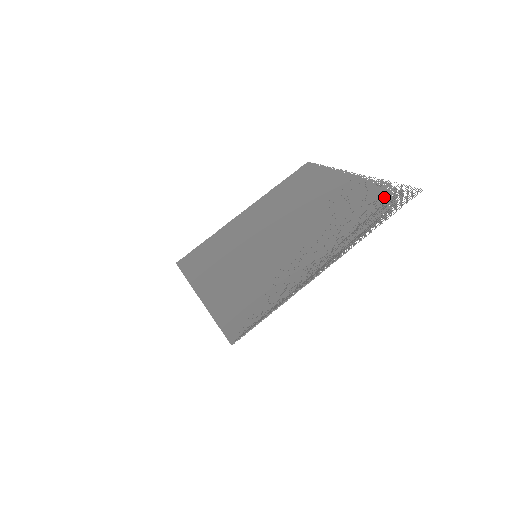
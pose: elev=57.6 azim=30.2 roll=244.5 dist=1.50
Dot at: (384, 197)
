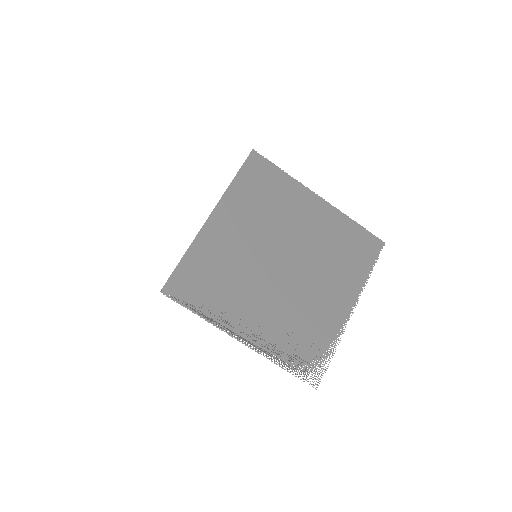
Dot at: (314, 357)
